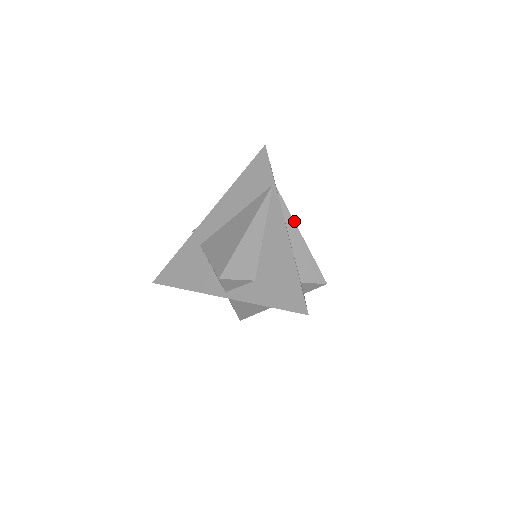
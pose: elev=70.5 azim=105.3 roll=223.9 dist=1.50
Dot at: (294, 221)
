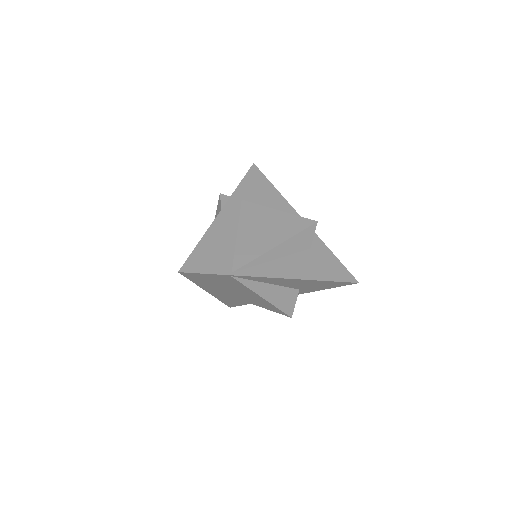
Dot at: (264, 254)
